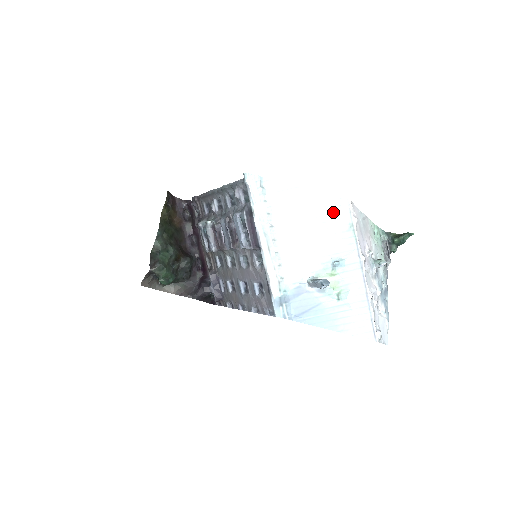
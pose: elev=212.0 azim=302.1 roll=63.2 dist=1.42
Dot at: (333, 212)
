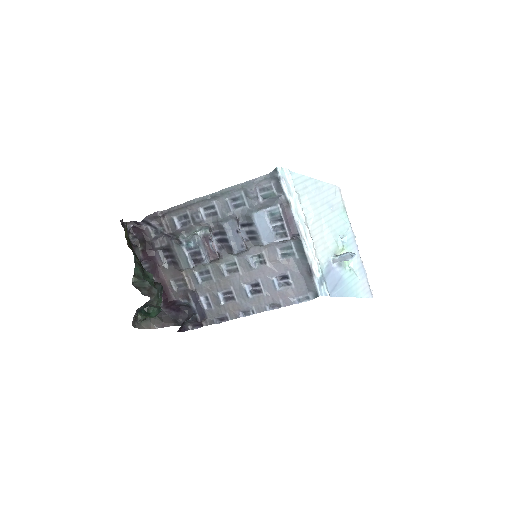
Dot at: (333, 198)
